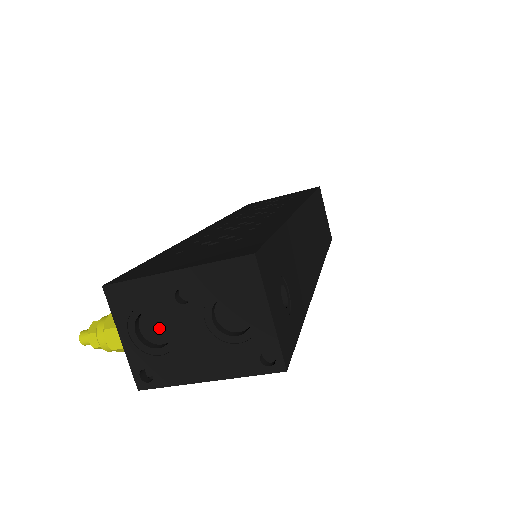
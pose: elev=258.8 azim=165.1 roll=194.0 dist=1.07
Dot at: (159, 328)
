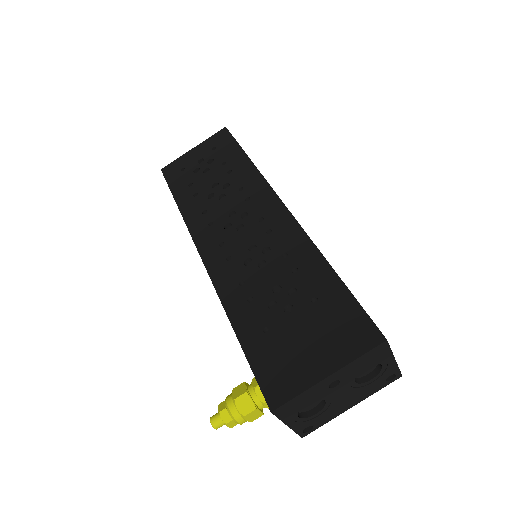
Dot at: (311, 403)
